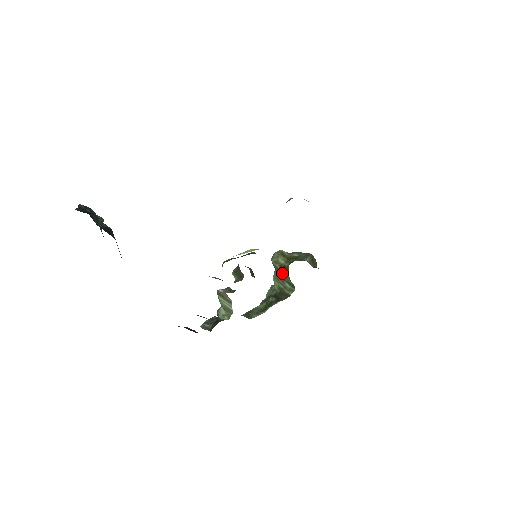
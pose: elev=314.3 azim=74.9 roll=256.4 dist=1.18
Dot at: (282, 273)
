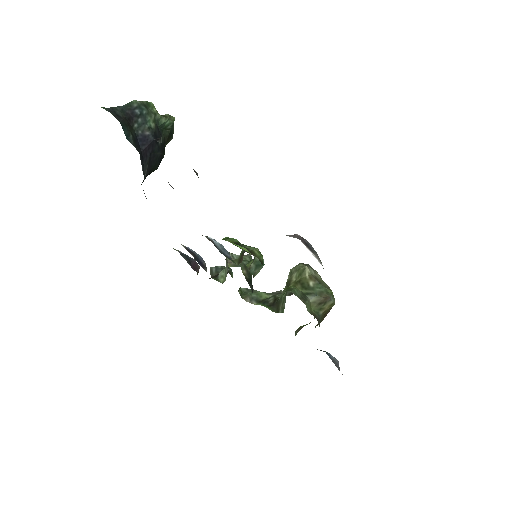
Dot at: occluded
